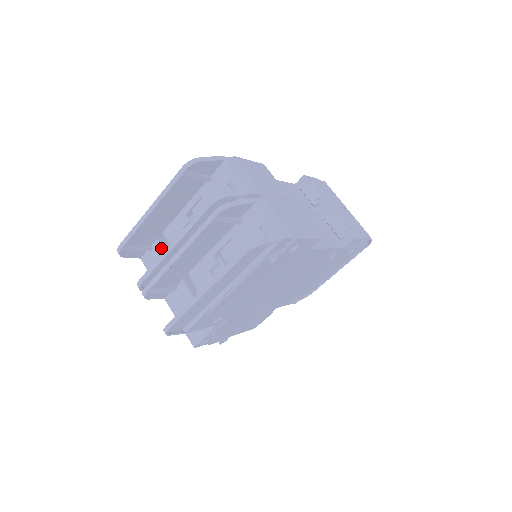
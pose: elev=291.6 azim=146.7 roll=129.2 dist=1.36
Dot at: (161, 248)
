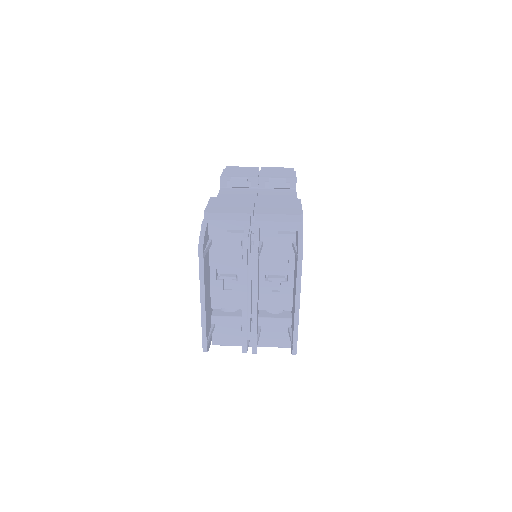
Dot at: (221, 317)
